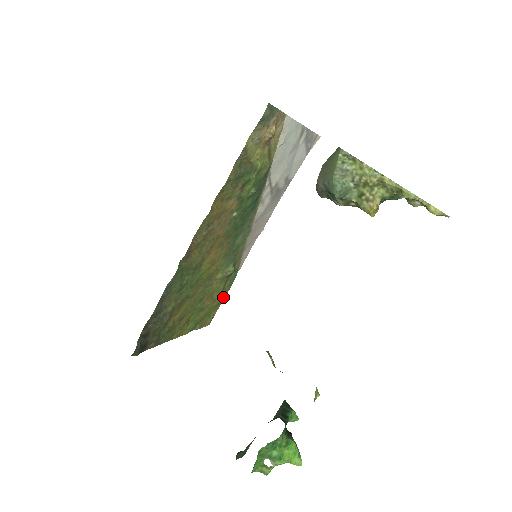
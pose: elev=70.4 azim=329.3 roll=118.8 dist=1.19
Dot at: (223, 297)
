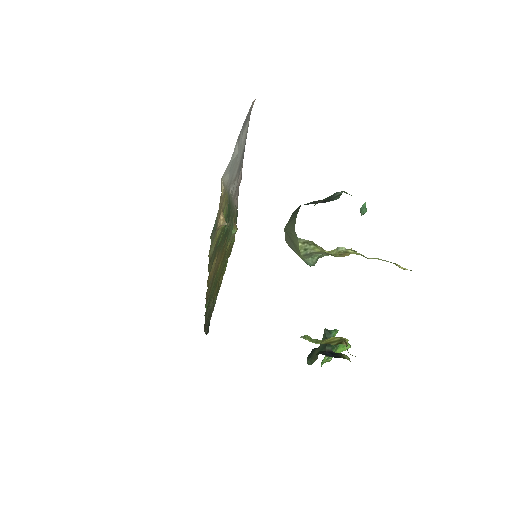
Dot at: occluded
